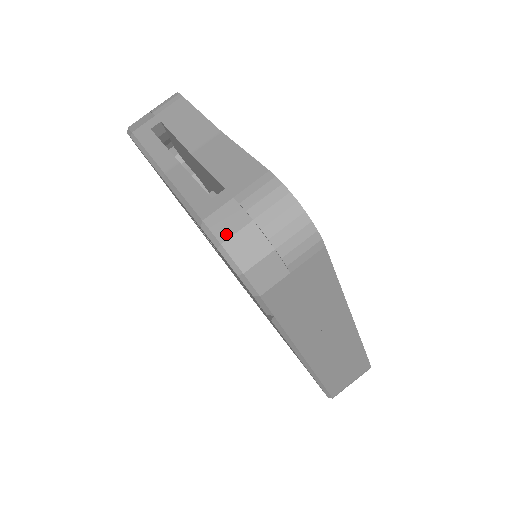
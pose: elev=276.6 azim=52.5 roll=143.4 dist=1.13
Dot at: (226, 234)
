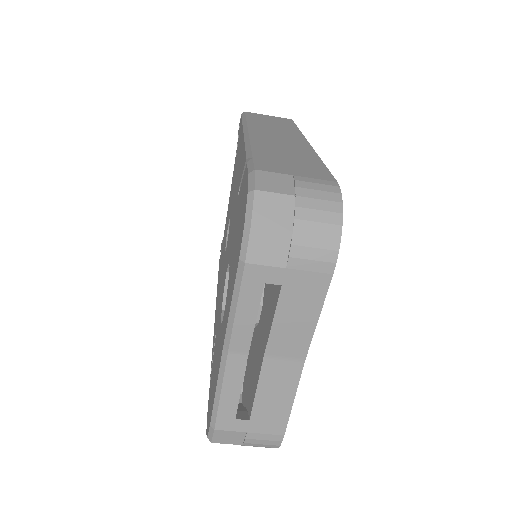
Dot at: (220, 442)
